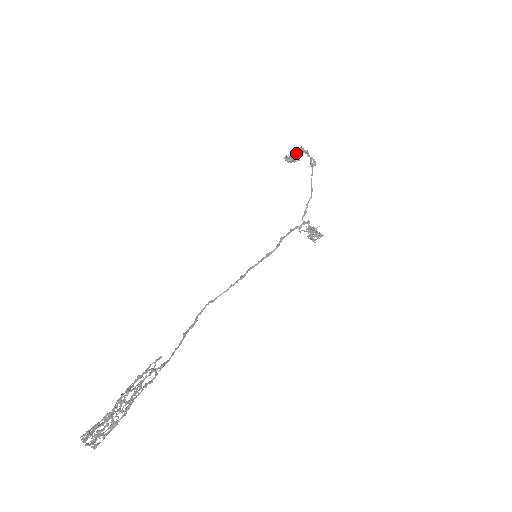
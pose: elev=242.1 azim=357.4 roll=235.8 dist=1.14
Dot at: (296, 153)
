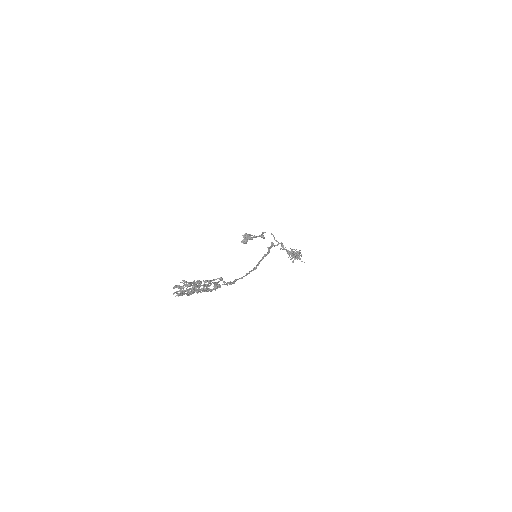
Dot at: occluded
